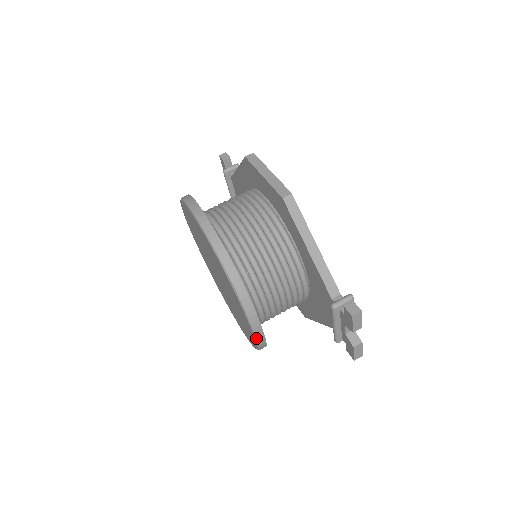
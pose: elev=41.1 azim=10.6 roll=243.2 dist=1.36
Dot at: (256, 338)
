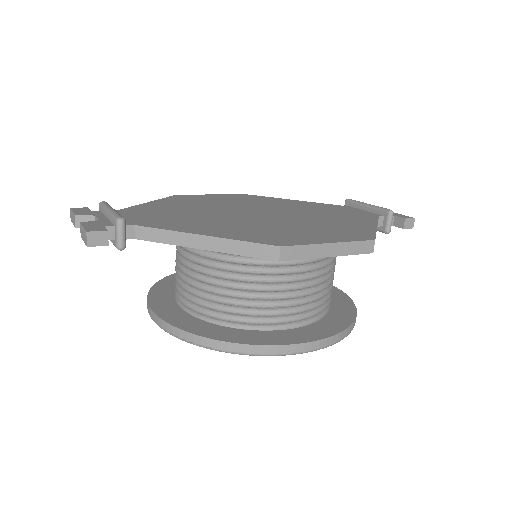
Dot at: occluded
